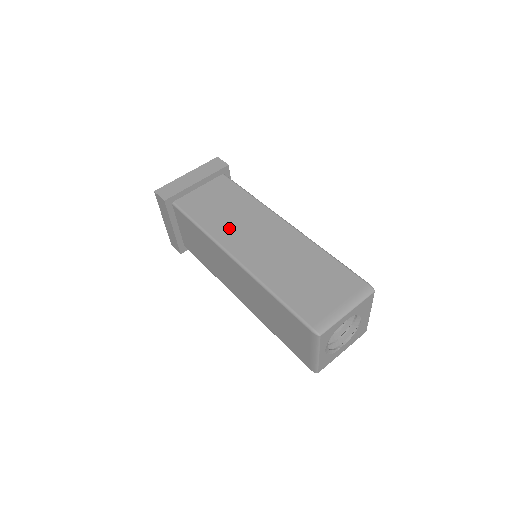
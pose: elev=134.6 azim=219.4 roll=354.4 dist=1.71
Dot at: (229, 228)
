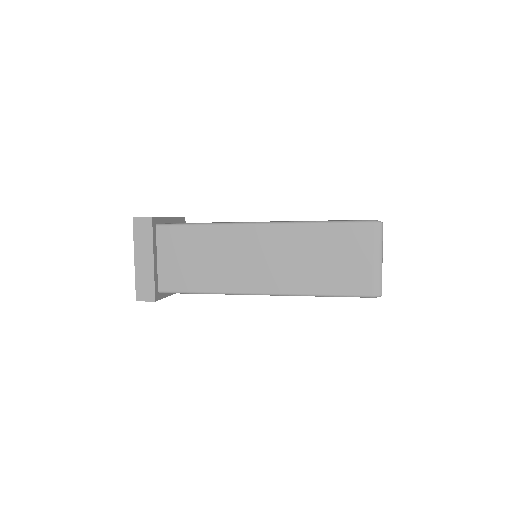
Dot at: occluded
